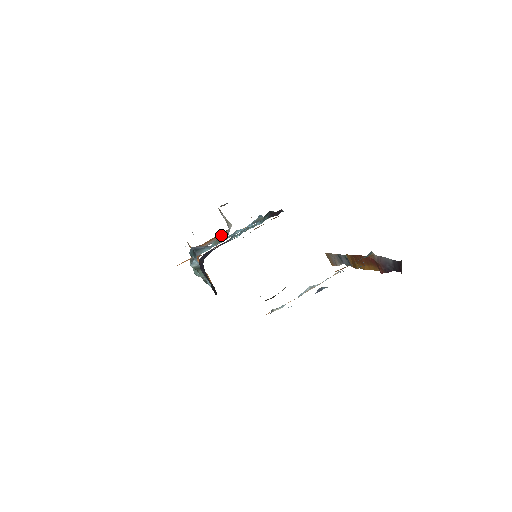
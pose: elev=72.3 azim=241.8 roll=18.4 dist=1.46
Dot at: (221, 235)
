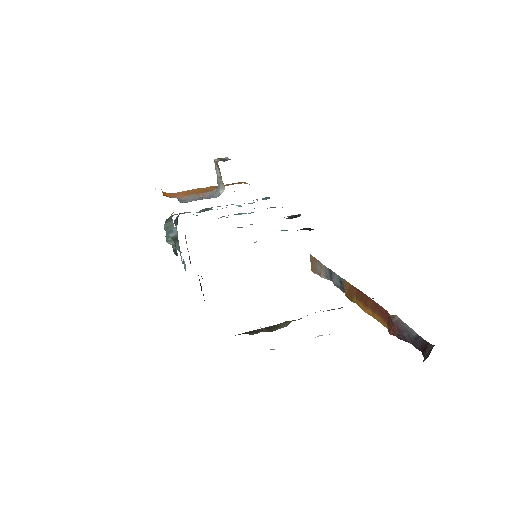
Dot at: (205, 192)
